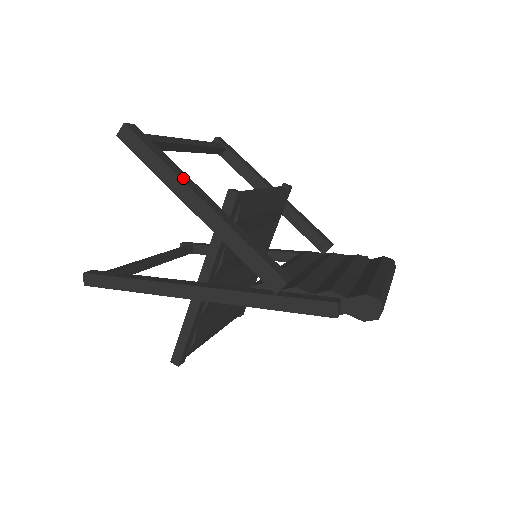
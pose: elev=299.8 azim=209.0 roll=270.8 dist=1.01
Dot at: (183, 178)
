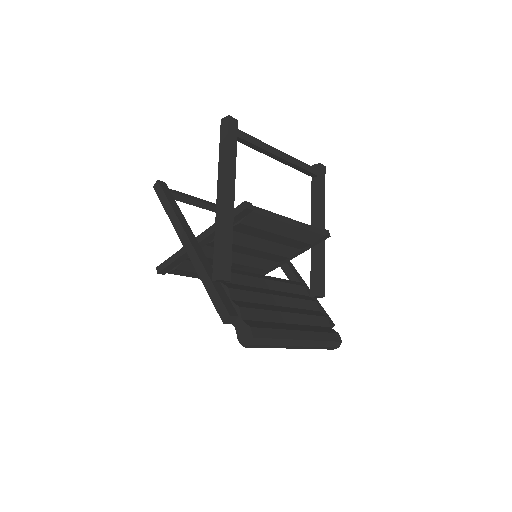
Dot at: (228, 173)
